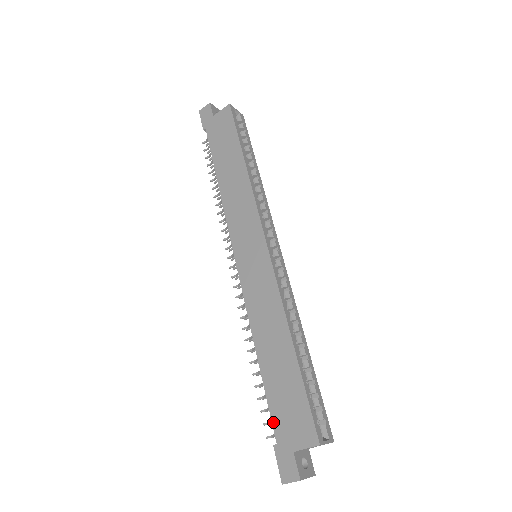
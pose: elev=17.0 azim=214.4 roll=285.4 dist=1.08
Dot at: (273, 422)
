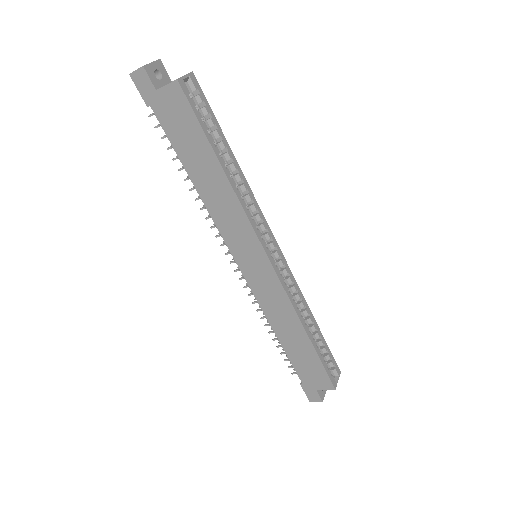
Dot at: (298, 374)
